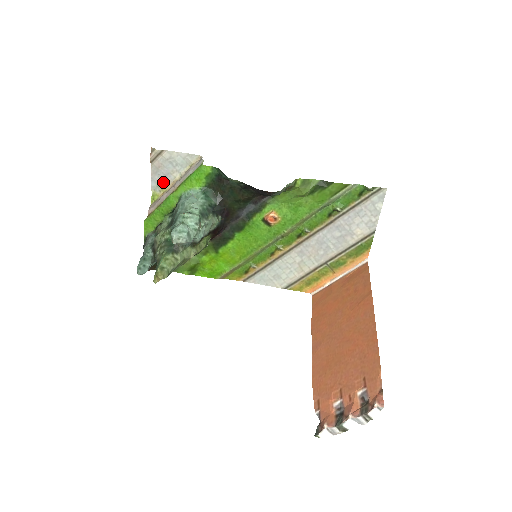
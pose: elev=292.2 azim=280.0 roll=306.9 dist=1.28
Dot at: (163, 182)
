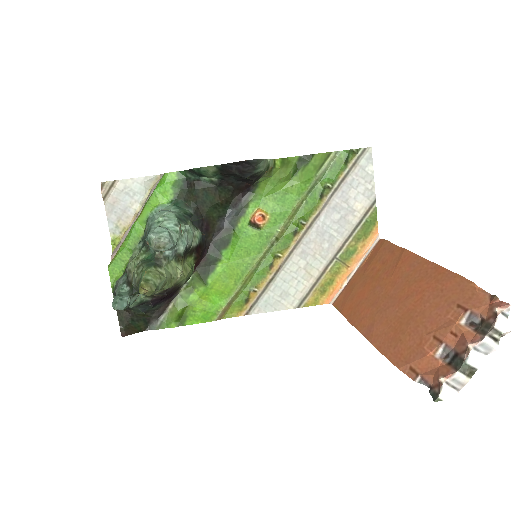
Dot at: (122, 220)
